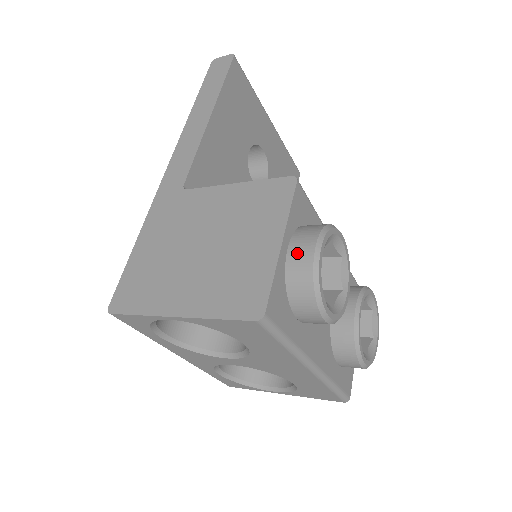
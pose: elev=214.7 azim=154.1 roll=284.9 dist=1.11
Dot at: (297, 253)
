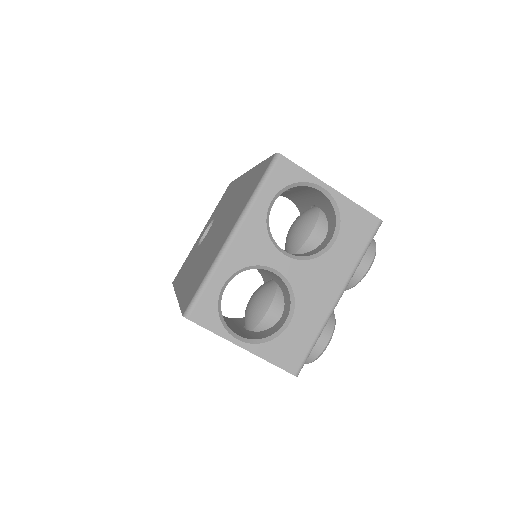
Dot at: occluded
